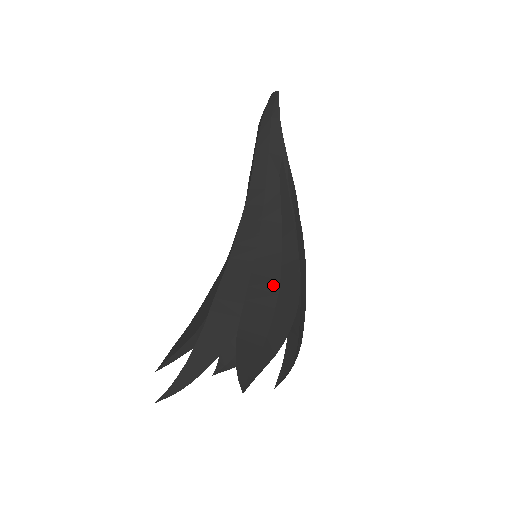
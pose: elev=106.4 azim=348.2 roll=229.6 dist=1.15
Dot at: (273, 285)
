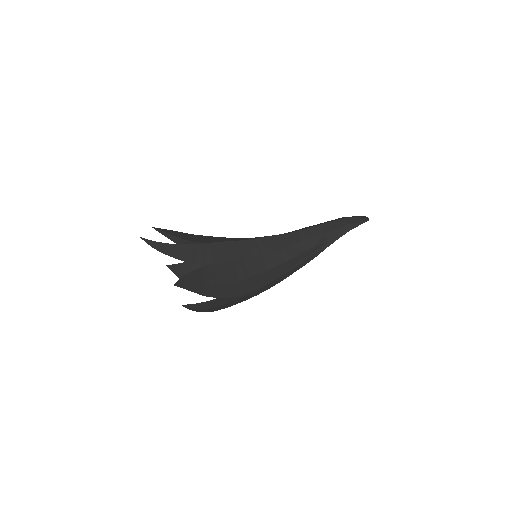
Dot at: (243, 275)
